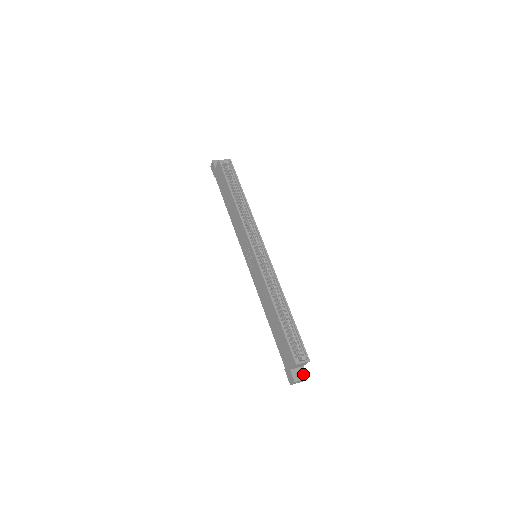
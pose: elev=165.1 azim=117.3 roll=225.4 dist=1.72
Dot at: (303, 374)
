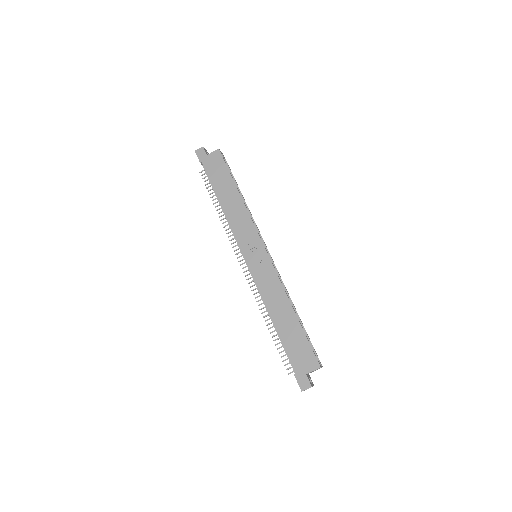
Dot at: occluded
